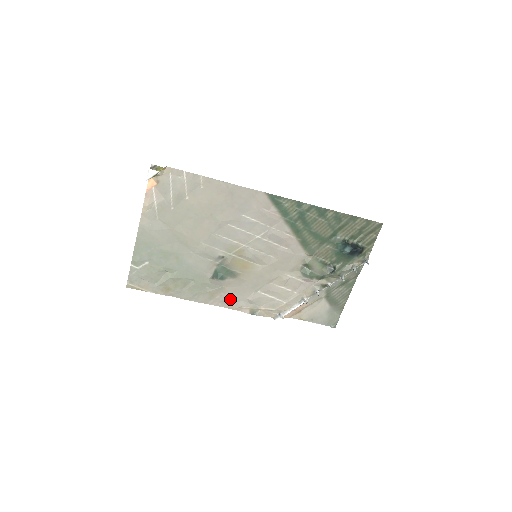
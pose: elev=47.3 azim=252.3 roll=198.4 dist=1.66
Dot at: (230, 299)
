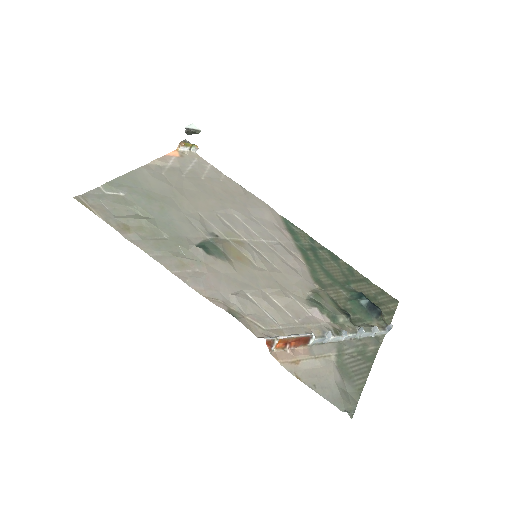
Dot at: (205, 281)
